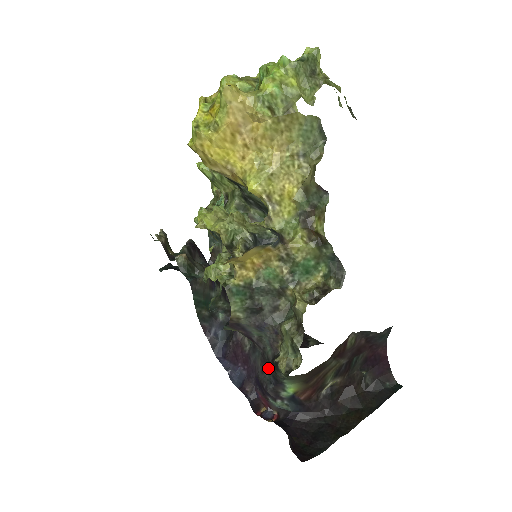
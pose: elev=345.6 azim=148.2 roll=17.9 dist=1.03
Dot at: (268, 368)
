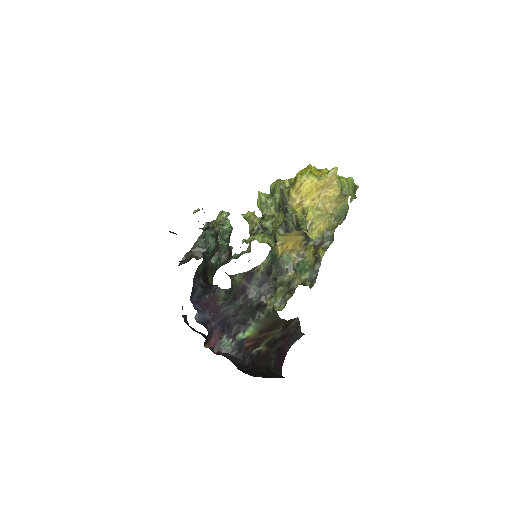
Dot at: (242, 314)
